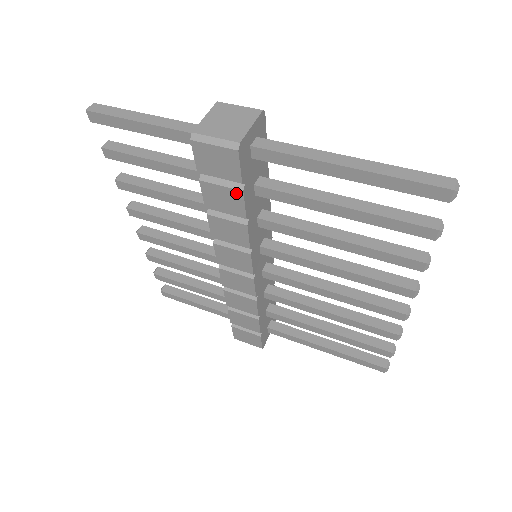
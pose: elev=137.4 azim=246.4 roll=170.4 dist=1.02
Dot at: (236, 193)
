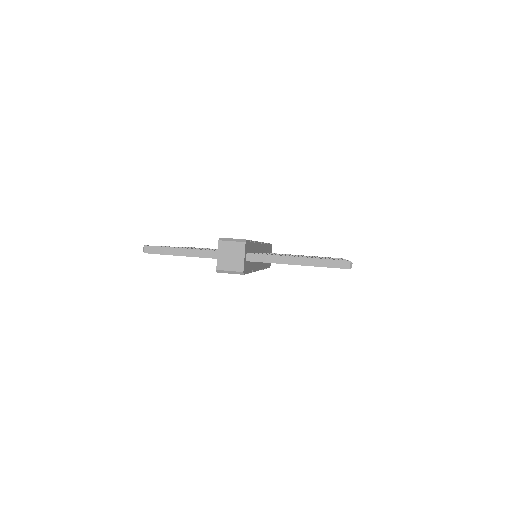
Dot at: occluded
